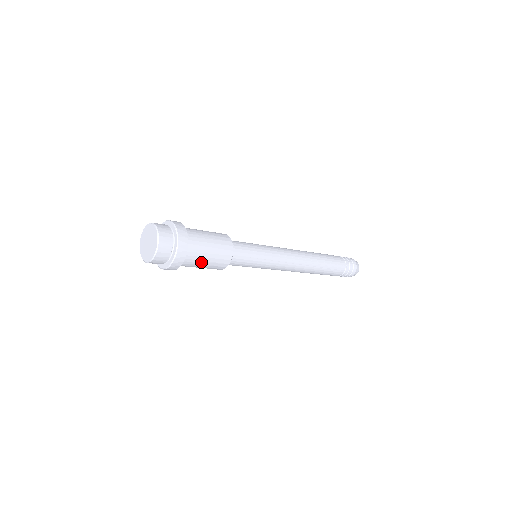
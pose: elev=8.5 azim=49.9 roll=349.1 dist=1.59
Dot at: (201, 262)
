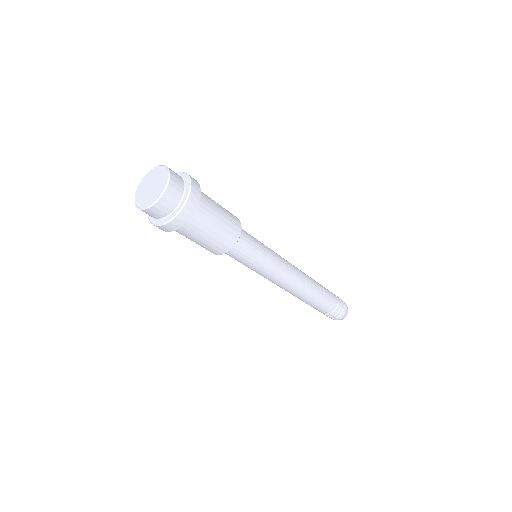
Dot at: (211, 224)
